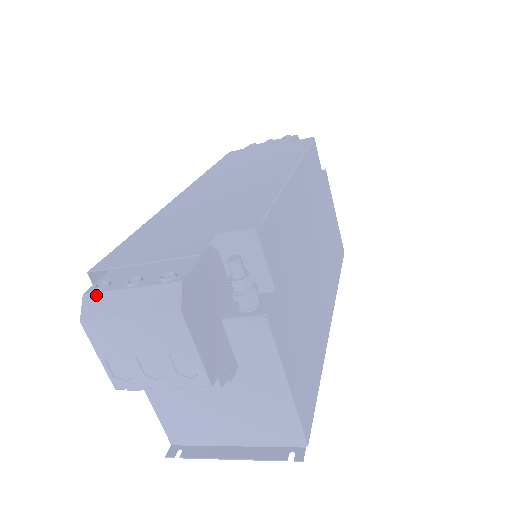
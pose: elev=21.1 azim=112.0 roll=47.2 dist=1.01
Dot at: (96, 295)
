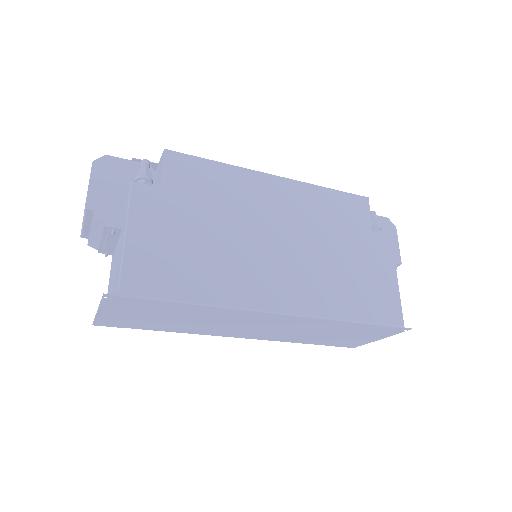
Dot at: occluded
